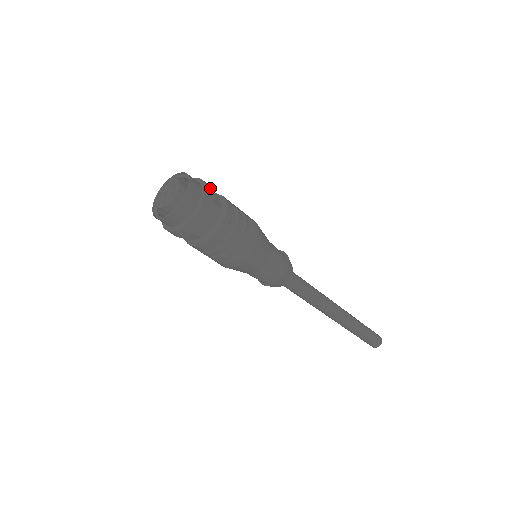
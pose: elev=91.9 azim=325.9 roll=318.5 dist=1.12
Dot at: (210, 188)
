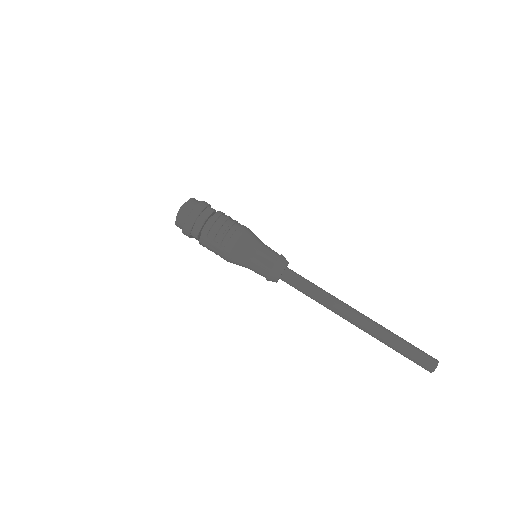
Dot at: occluded
